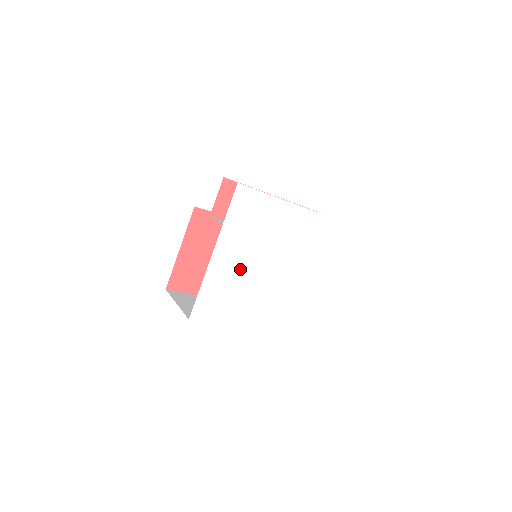
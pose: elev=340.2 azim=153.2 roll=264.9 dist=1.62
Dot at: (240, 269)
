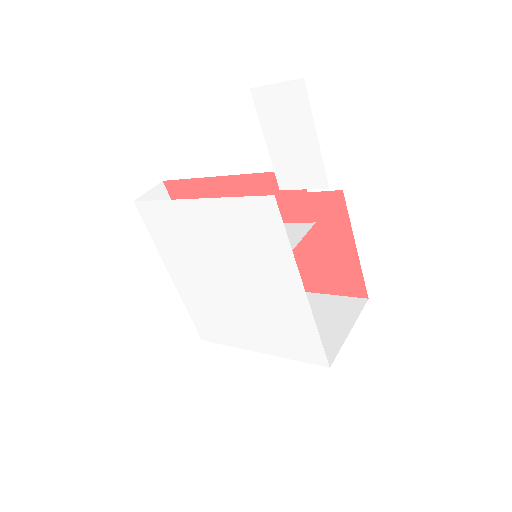
Dot at: (206, 289)
